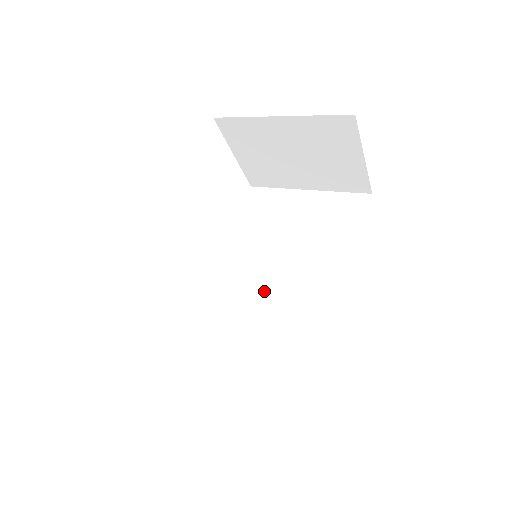
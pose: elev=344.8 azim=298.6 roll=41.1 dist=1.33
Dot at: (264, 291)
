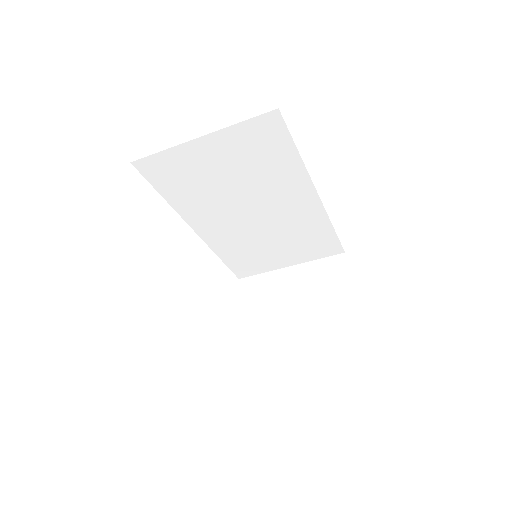
Dot at: occluded
